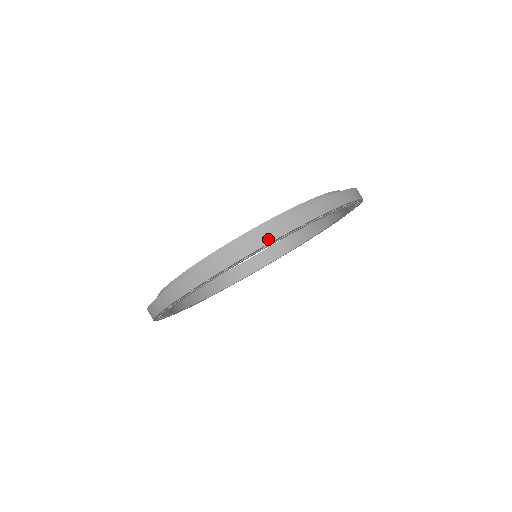
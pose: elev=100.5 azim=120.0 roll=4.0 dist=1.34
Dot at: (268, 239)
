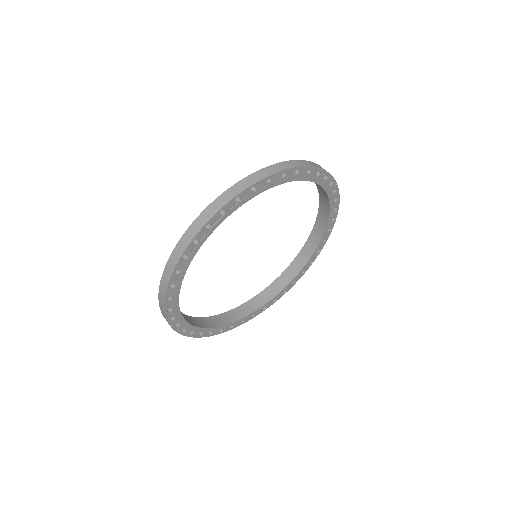
Dot at: (192, 236)
